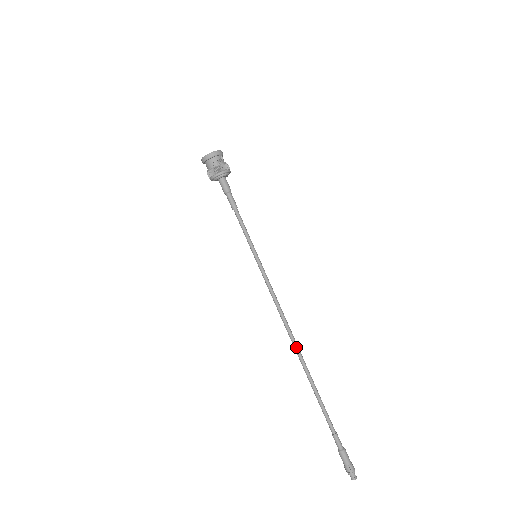
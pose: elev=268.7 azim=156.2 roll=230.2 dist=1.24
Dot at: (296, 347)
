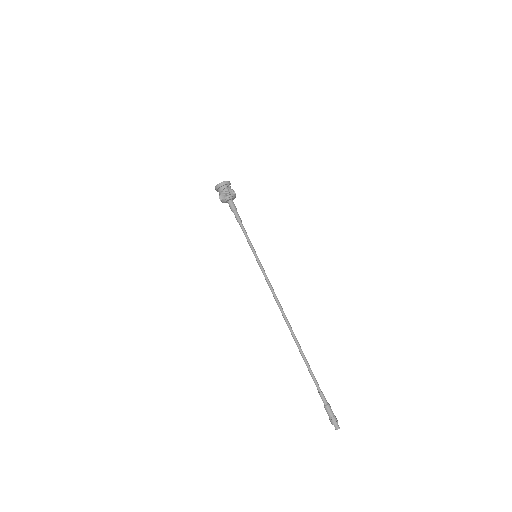
Dot at: (288, 324)
